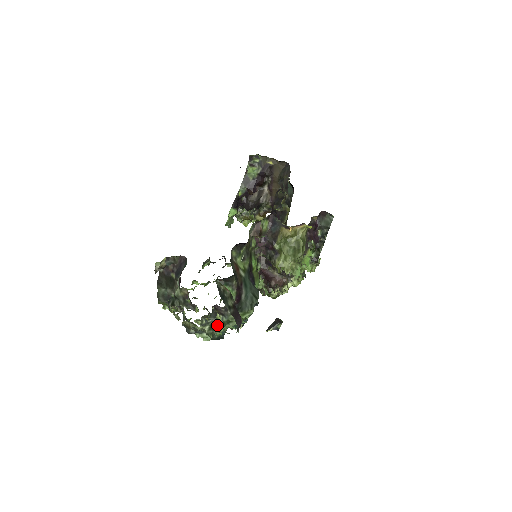
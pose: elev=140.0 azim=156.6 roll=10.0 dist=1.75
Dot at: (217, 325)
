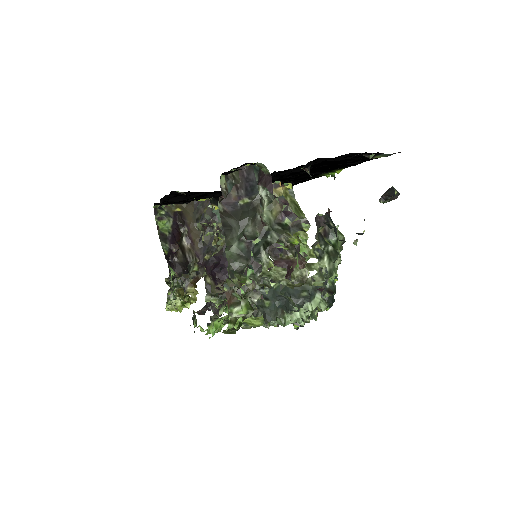
Dot at: (333, 248)
